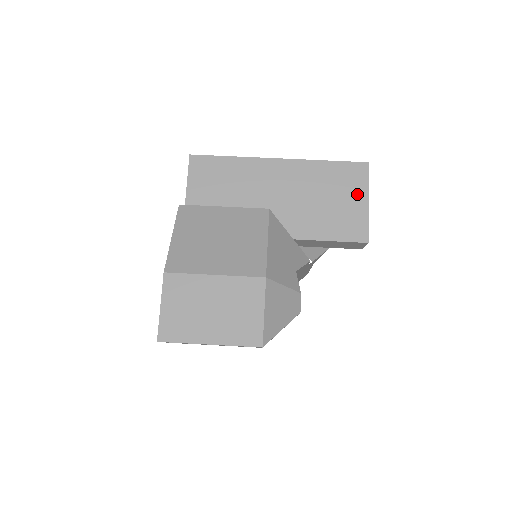
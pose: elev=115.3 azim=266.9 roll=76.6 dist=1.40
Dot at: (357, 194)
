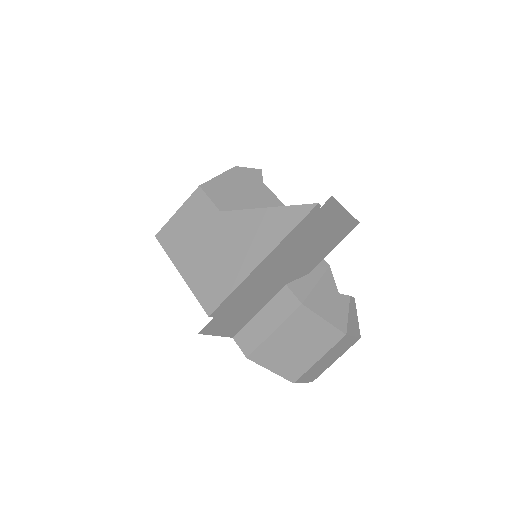
Dot at: (336, 217)
